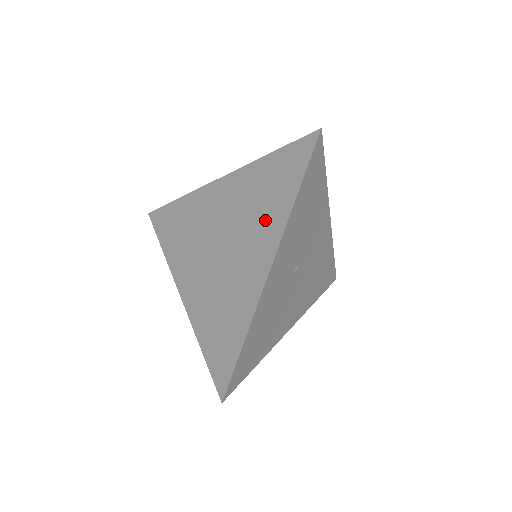
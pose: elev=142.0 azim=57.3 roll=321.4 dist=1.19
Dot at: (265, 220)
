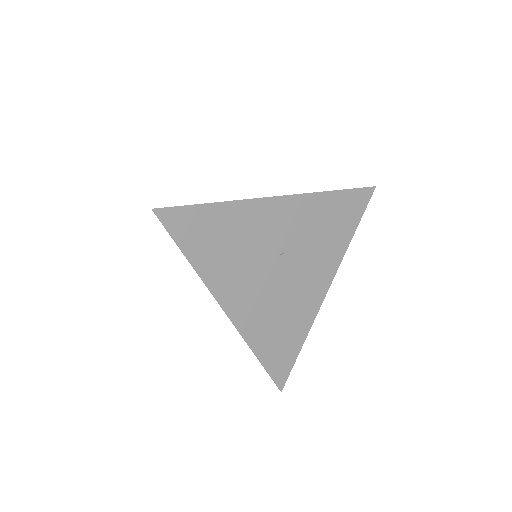
Dot at: occluded
